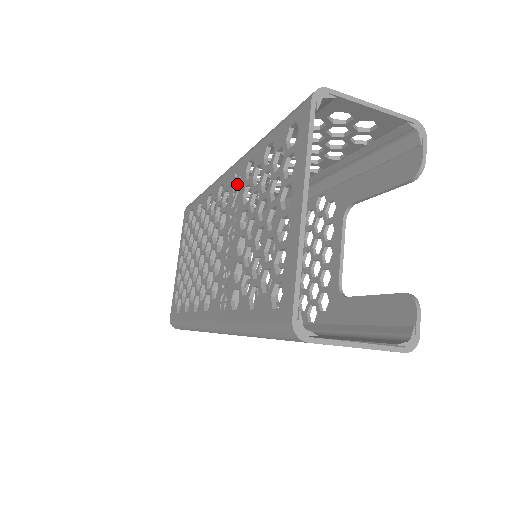
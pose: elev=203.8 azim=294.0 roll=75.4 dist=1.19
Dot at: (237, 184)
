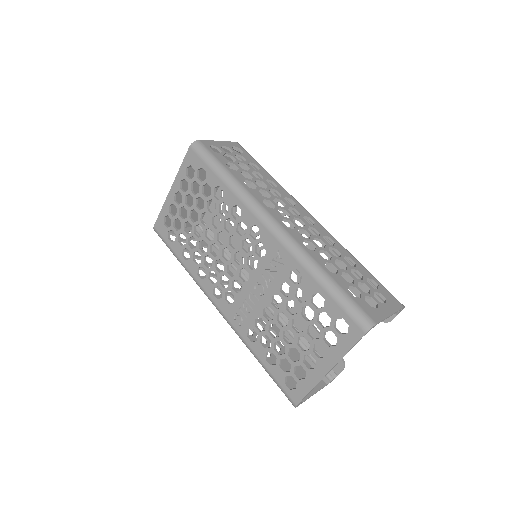
Dot at: (278, 264)
